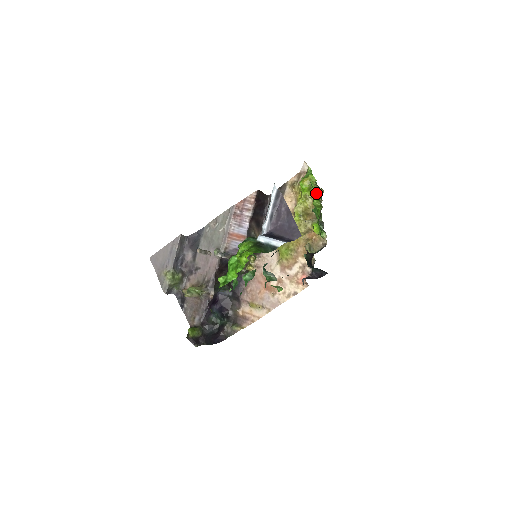
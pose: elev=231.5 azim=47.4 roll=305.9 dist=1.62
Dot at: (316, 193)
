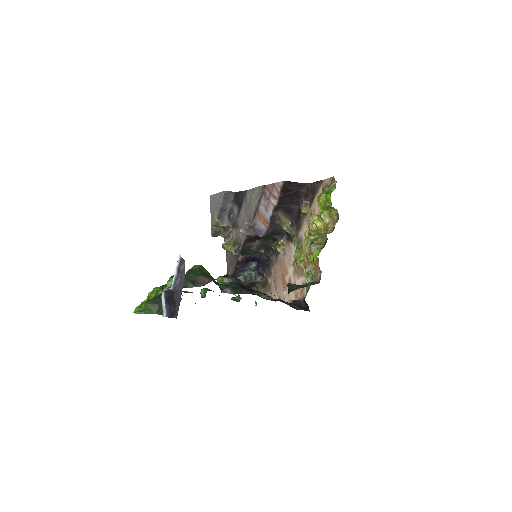
Dot at: (333, 216)
